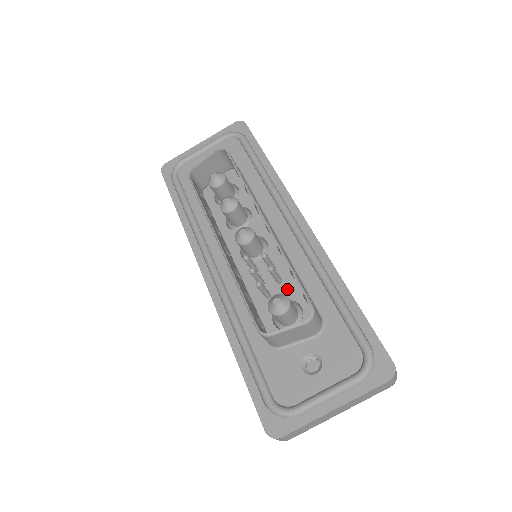
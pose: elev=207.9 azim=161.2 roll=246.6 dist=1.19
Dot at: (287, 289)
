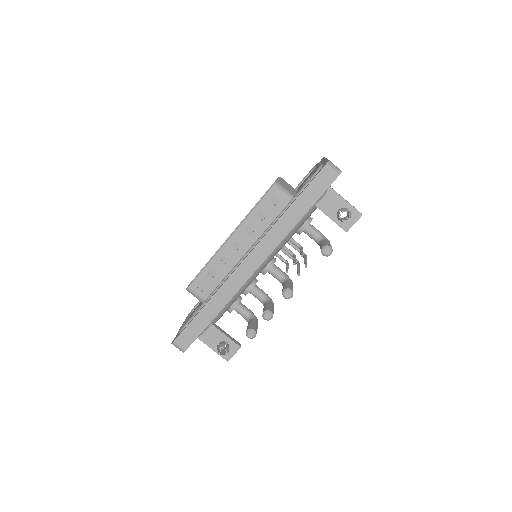
Dot at: occluded
